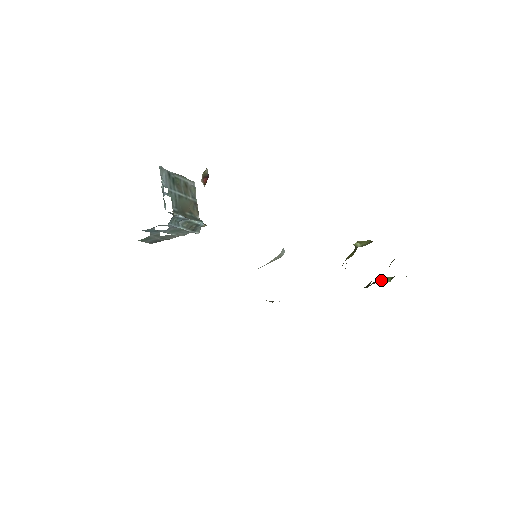
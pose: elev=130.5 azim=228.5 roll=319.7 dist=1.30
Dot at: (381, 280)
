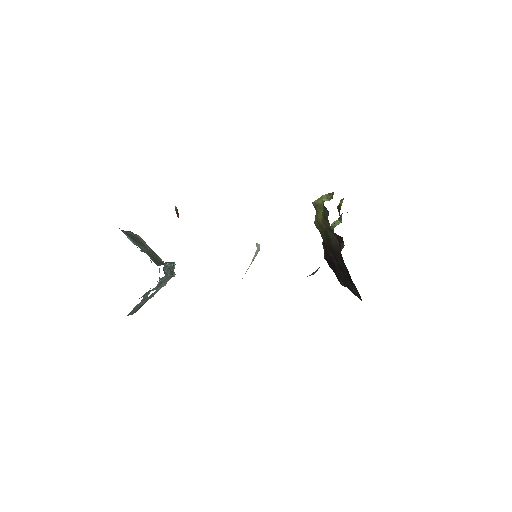
Dot at: (333, 226)
